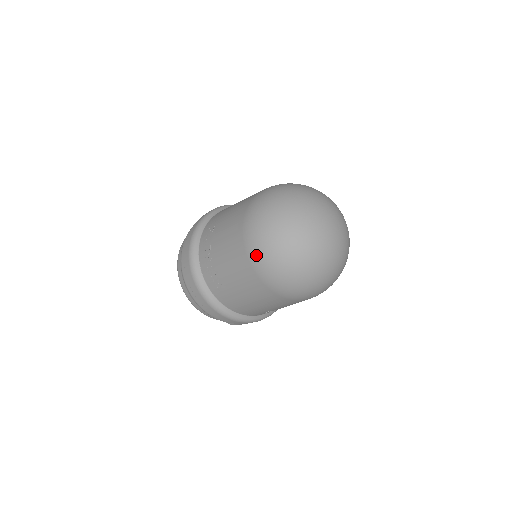
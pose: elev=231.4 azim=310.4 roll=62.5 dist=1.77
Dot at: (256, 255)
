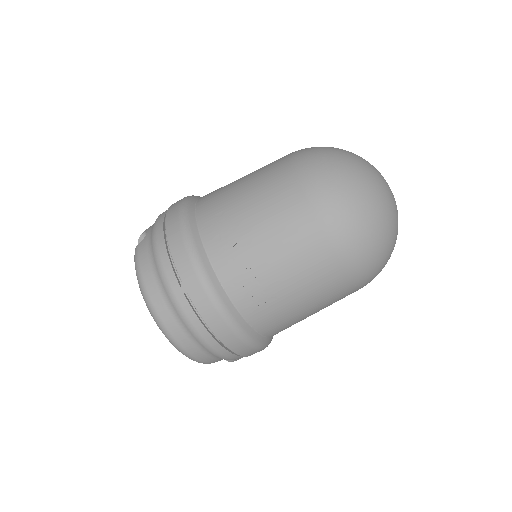
Dot at: (346, 236)
